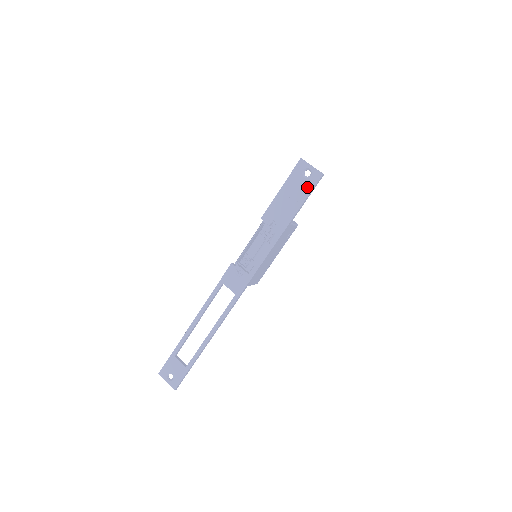
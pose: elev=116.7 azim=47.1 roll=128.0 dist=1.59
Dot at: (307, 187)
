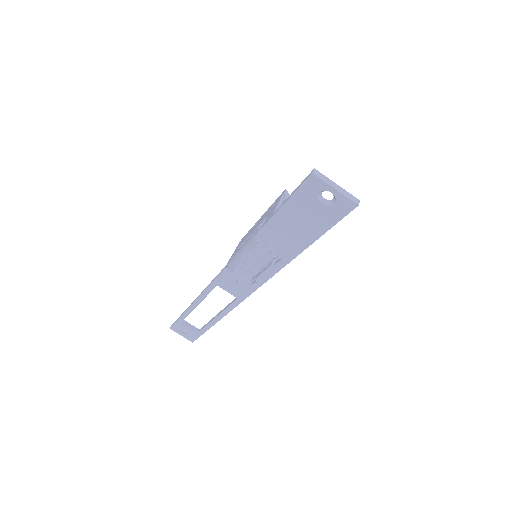
Dot at: (328, 217)
